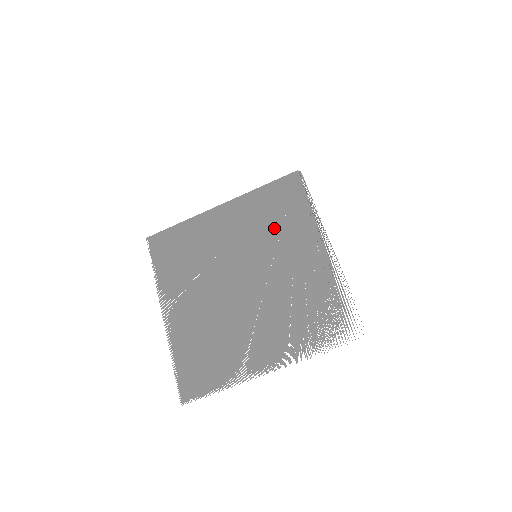
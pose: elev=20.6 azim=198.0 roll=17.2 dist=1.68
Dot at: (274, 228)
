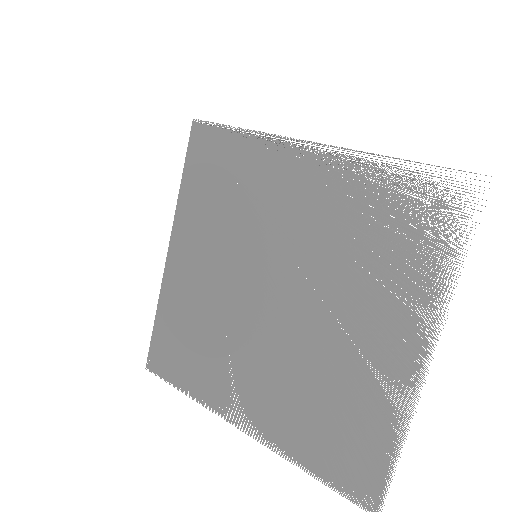
Dot at: (238, 205)
